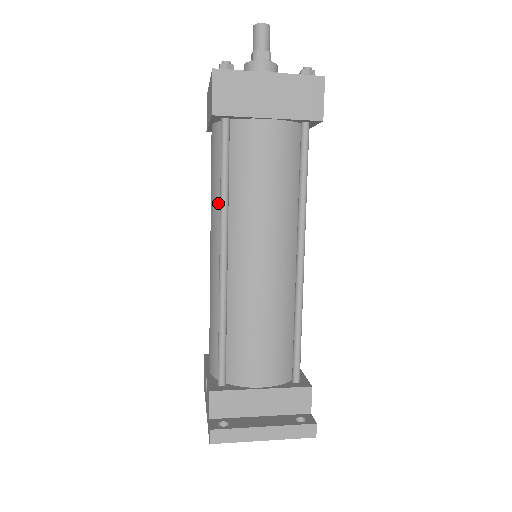
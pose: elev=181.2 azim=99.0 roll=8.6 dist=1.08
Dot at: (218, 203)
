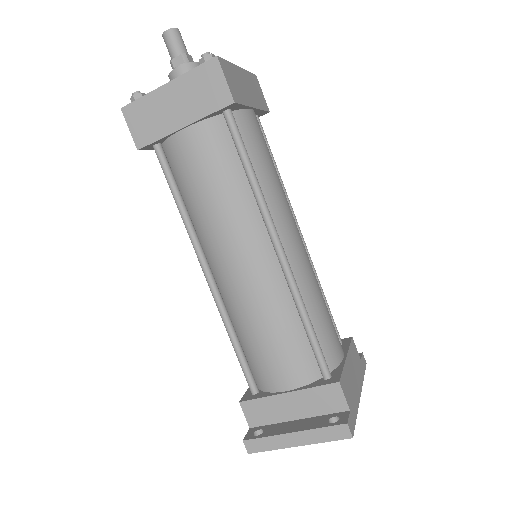
Dot at: occluded
